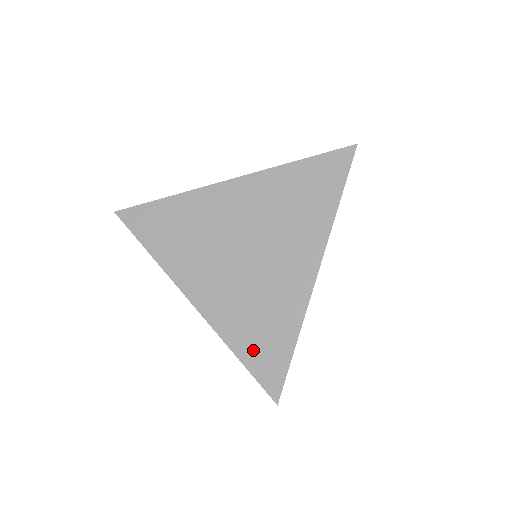
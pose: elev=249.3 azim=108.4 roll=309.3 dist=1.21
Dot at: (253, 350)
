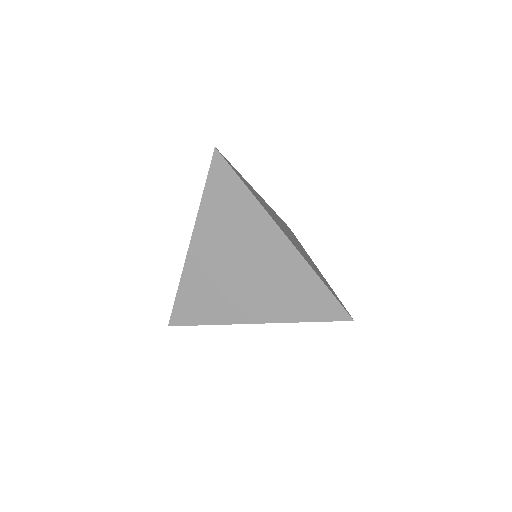
Dot at: (187, 300)
